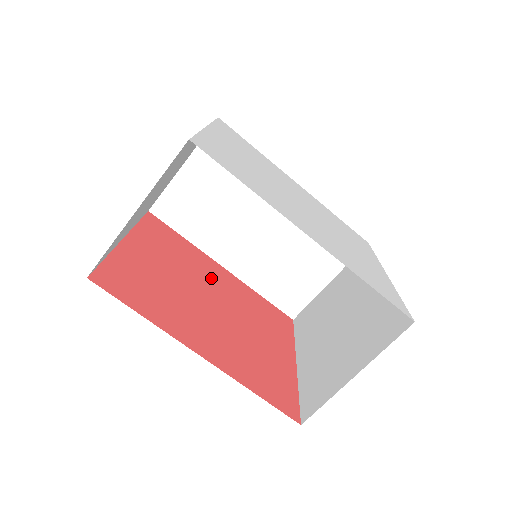
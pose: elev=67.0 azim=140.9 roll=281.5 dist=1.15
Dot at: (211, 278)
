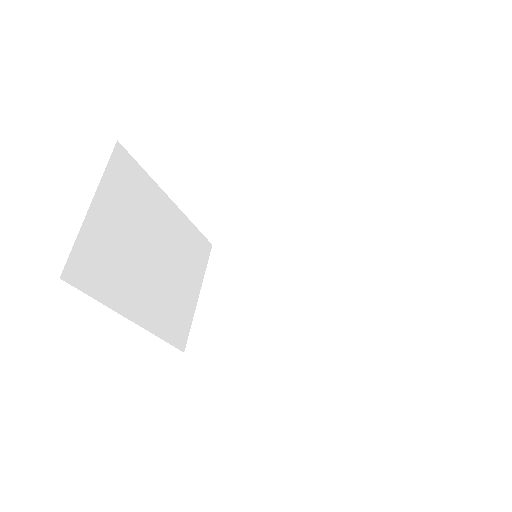
Dot at: occluded
